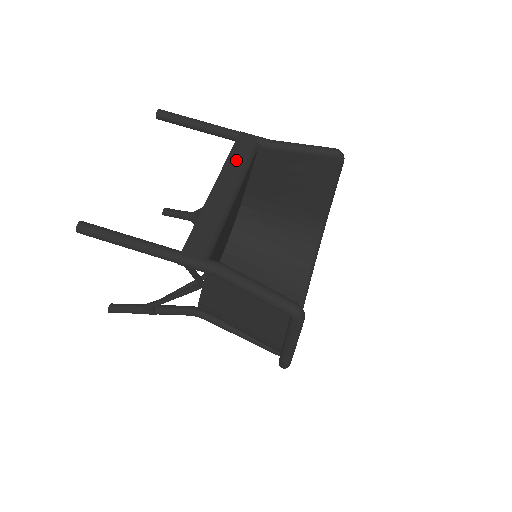
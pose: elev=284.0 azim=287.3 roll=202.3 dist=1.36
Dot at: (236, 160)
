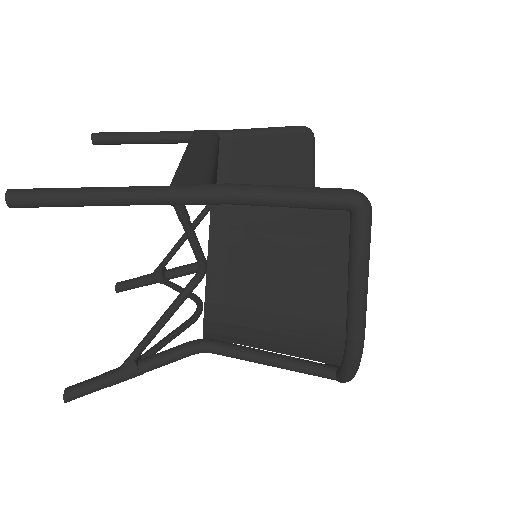
Dot at: (201, 139)
